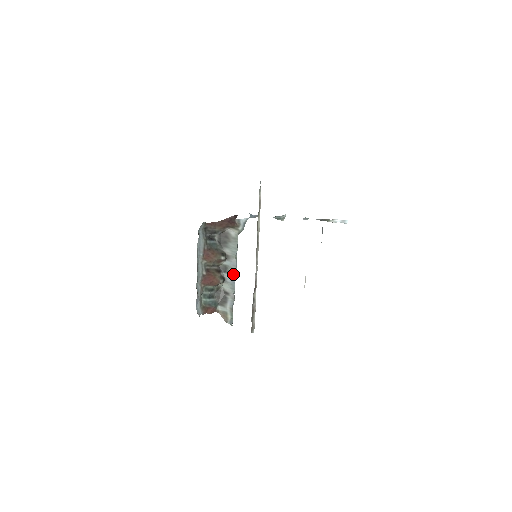
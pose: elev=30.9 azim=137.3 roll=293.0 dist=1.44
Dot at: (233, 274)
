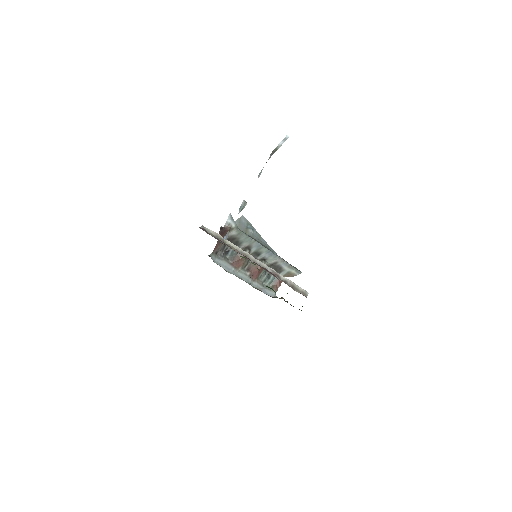
Dot at: (264, 251)
